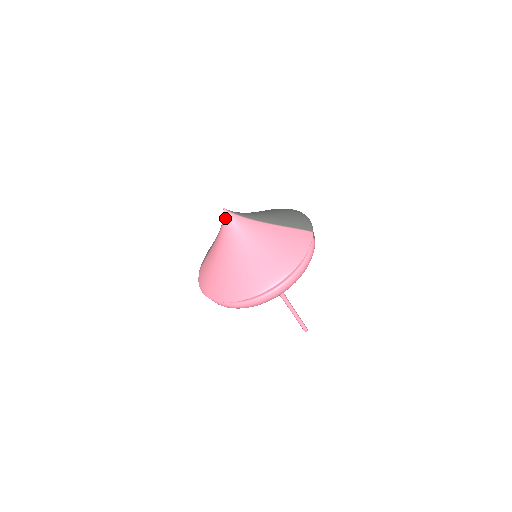
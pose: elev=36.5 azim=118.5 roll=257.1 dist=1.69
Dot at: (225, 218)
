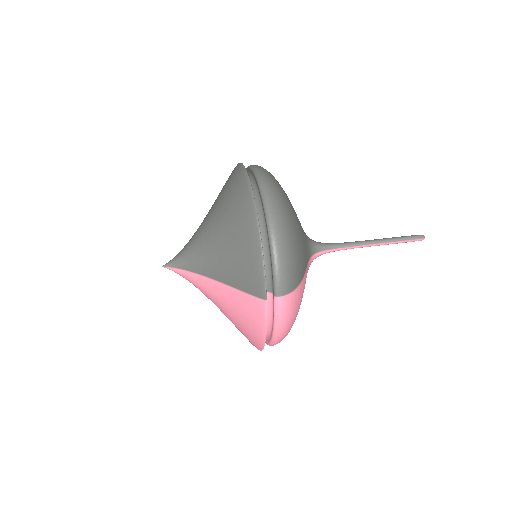
Dot at: occluded
